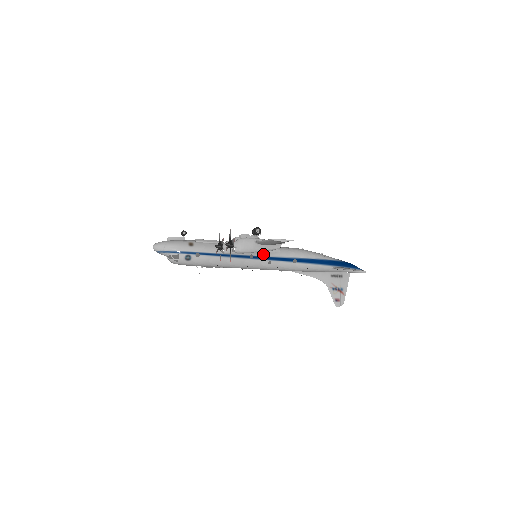
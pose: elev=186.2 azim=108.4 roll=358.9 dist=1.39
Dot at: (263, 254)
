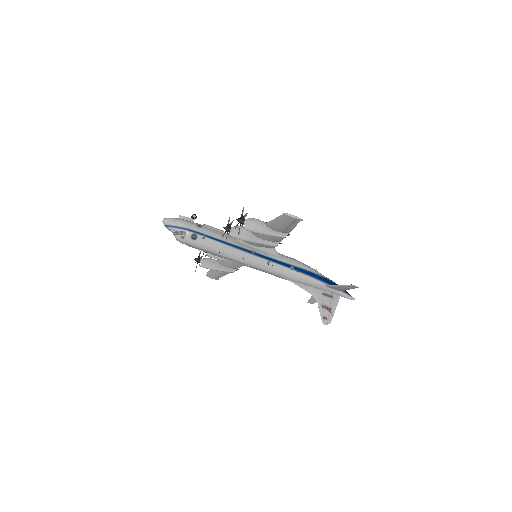
Dot at: (264, 253)
